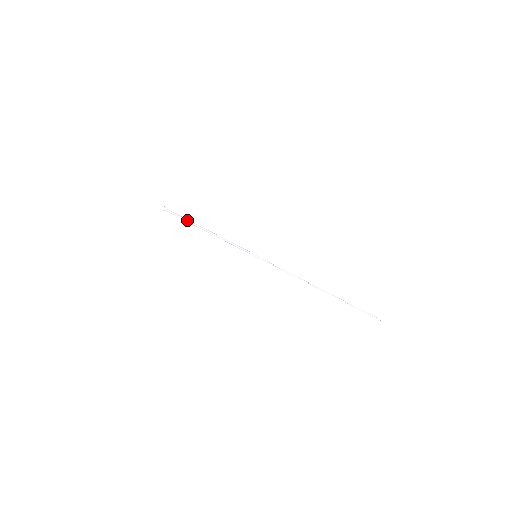
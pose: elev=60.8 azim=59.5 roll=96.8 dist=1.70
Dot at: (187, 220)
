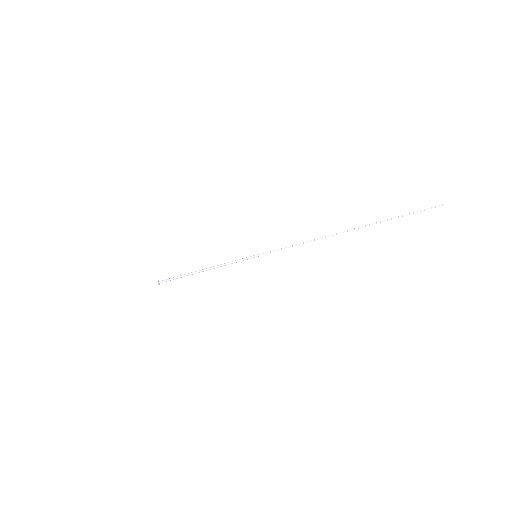
Dot at: (179, 276)
